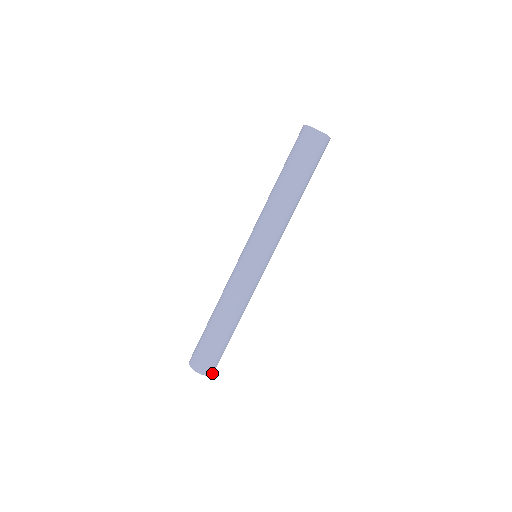
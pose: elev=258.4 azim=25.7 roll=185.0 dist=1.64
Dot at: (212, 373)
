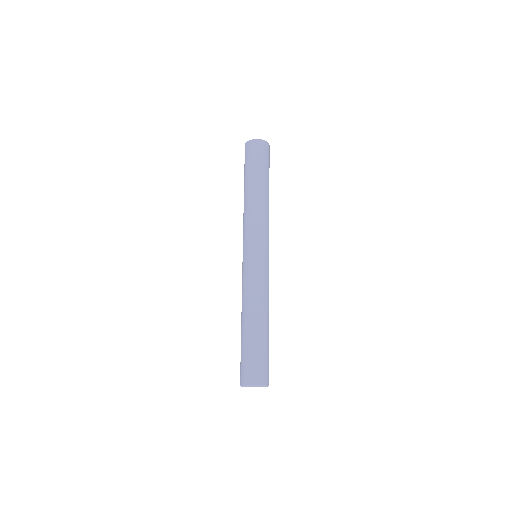
Dot at: occluded
